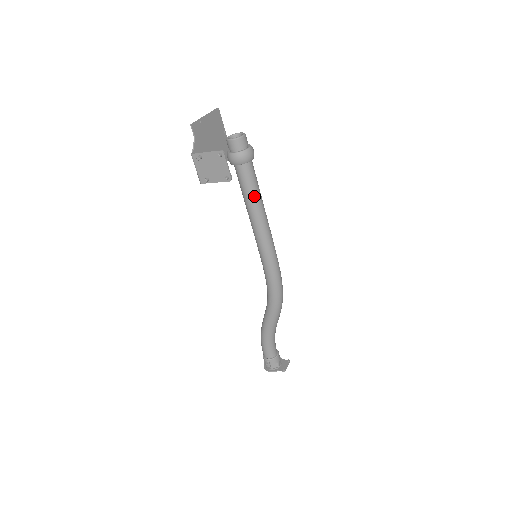
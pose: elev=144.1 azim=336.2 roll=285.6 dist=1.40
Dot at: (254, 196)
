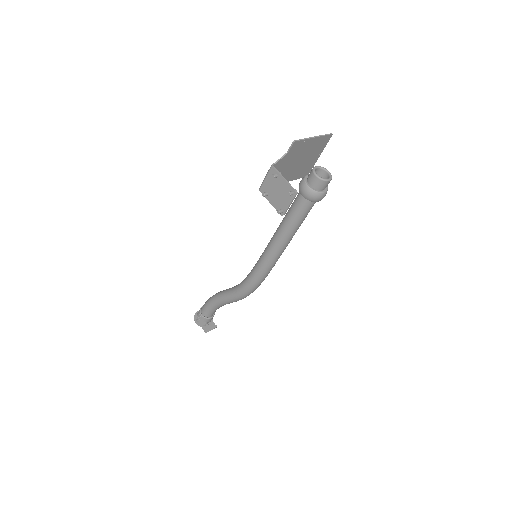
Dot at: (293, 225)
